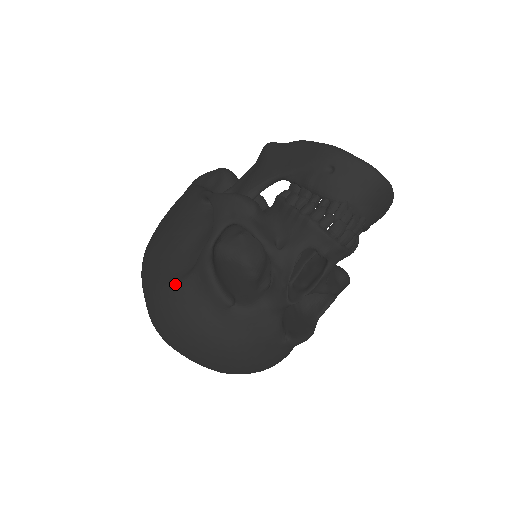
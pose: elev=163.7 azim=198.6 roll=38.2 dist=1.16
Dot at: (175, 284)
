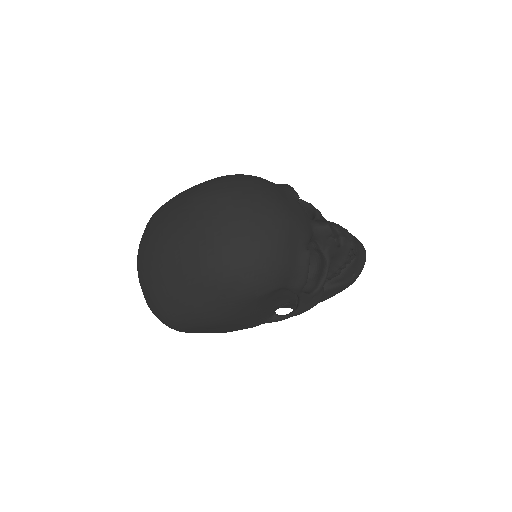
Dot at: occluded
